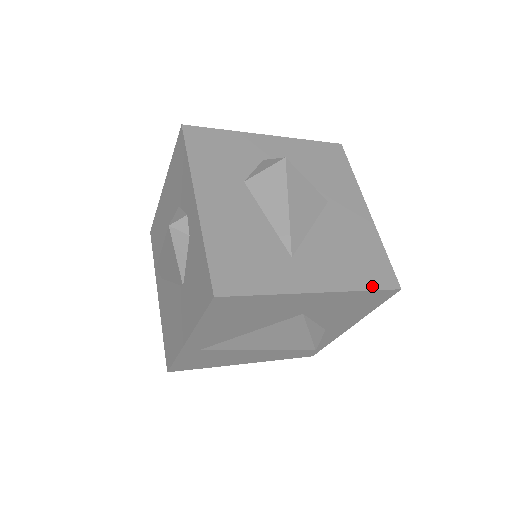
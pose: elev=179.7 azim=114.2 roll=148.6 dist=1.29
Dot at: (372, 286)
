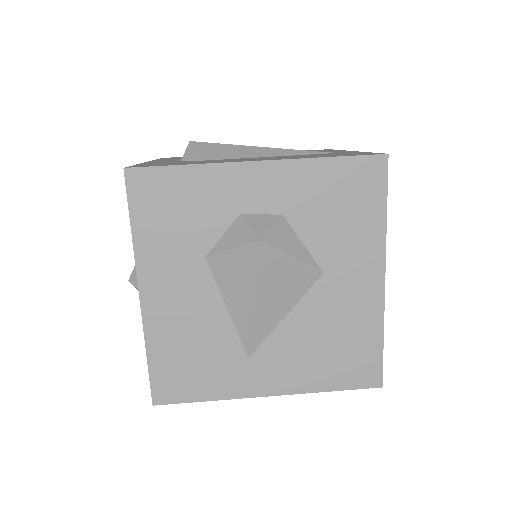
Dot at: (343, 386)
